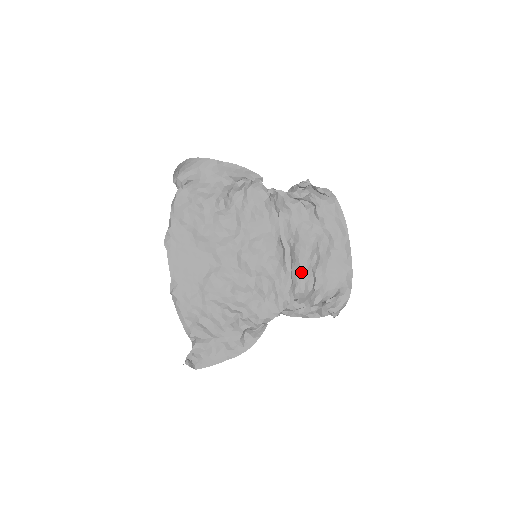
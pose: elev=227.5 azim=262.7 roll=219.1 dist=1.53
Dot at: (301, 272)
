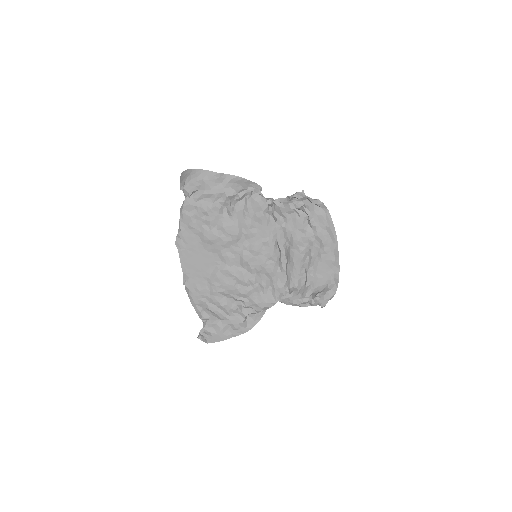
Dot at: (295, 271)
